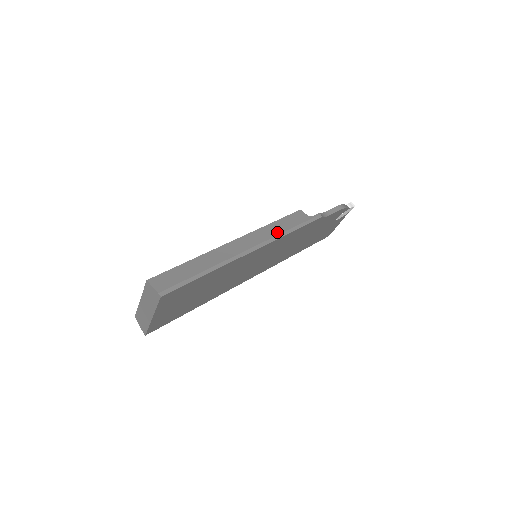
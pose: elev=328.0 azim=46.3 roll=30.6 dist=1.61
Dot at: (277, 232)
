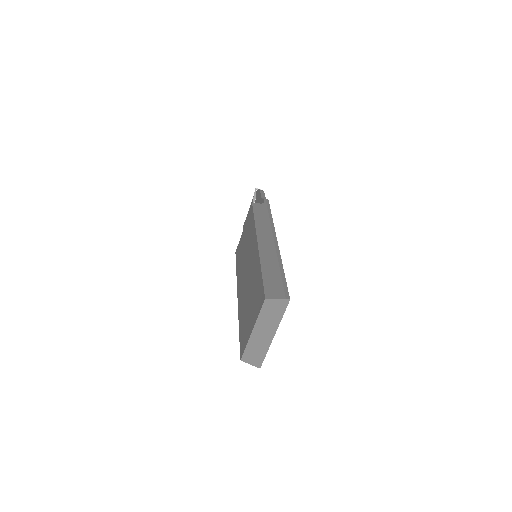
Dot at: (267, 222)
